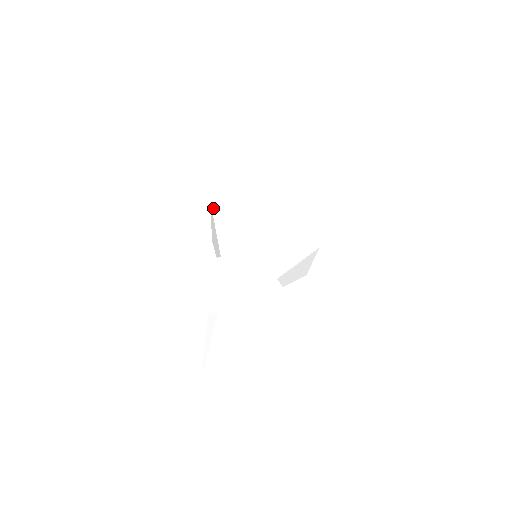
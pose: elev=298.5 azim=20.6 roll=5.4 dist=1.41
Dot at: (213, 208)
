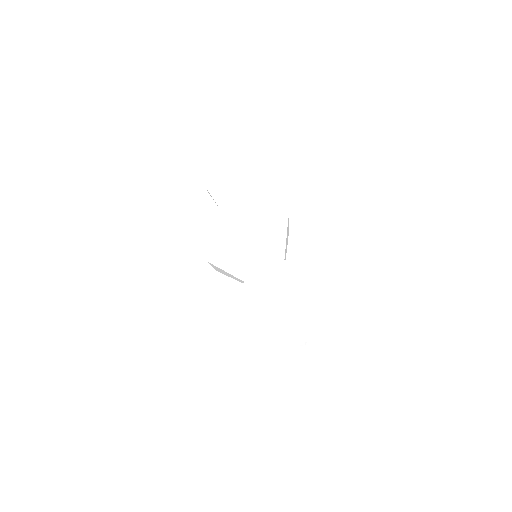
Dot at: (208, 260)
